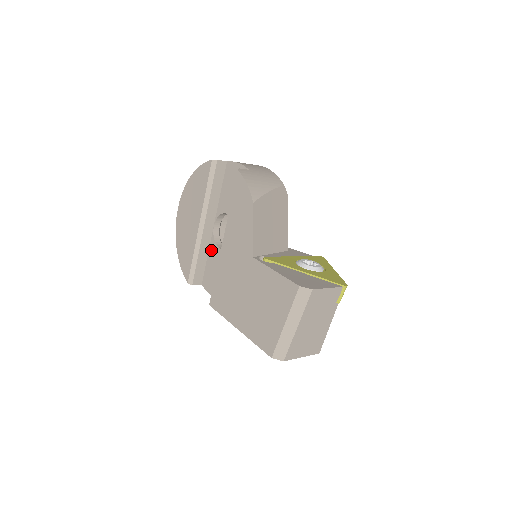
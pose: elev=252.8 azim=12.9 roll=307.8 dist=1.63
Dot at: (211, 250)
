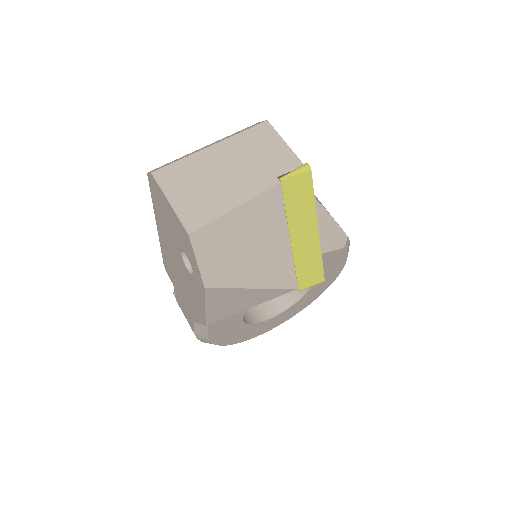
Dot at: occluded
